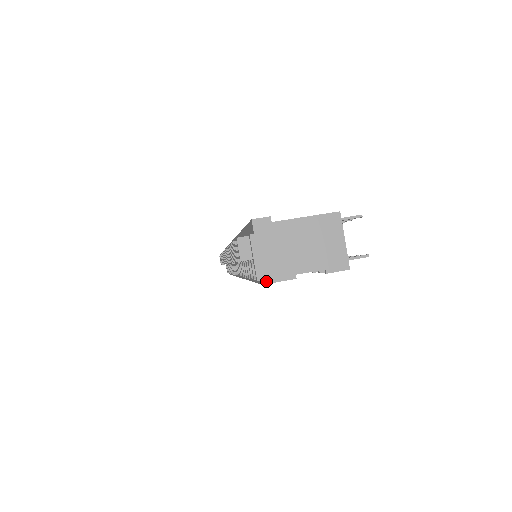
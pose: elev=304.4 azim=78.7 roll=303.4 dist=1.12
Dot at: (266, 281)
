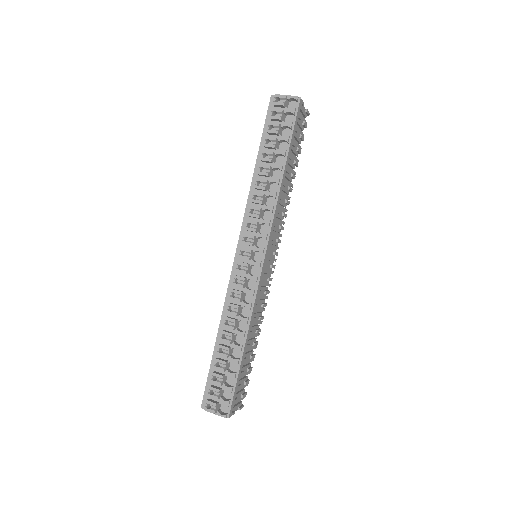
Dot at: (300, 98)
